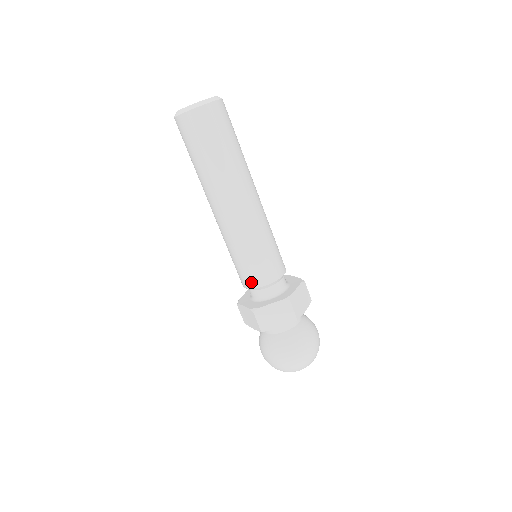
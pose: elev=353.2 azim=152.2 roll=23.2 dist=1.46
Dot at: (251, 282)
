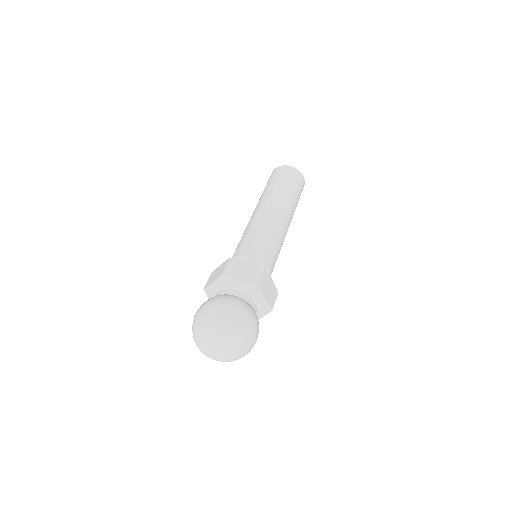
Dot at: occluded
